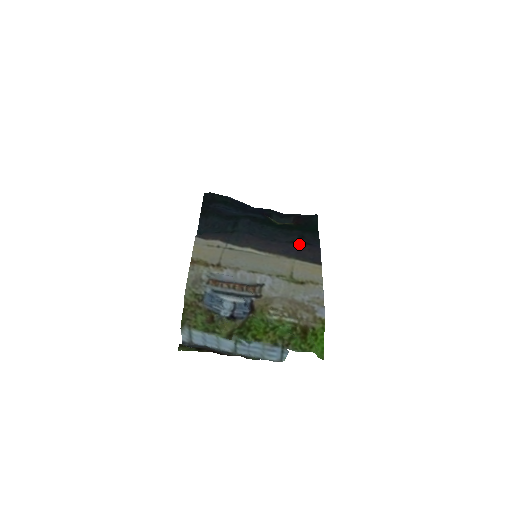
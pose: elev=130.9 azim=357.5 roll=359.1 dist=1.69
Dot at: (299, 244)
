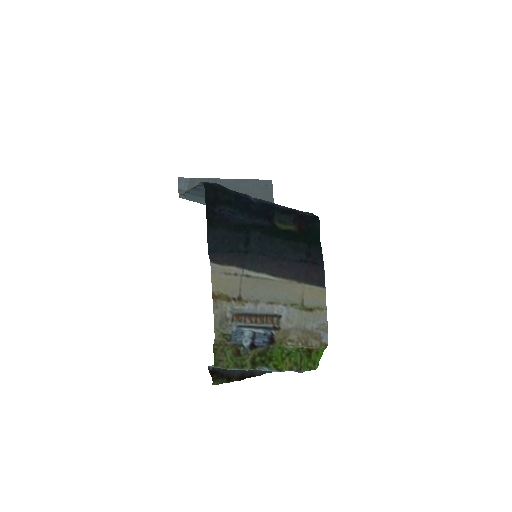
Dot at: (307, 263)
